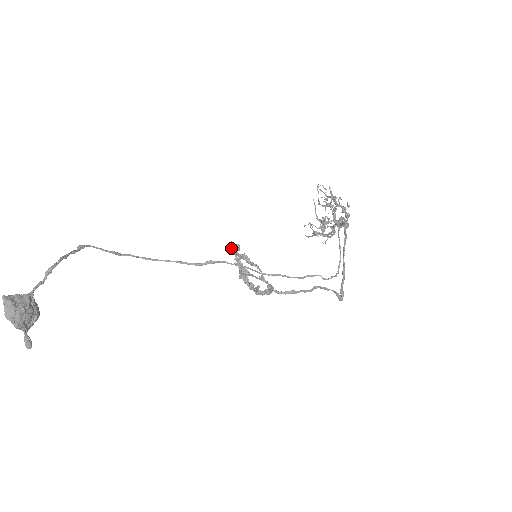
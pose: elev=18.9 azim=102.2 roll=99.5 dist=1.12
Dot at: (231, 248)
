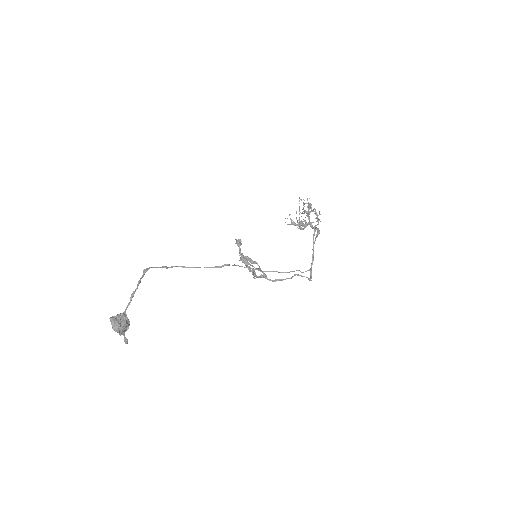
Dot at: occluded
